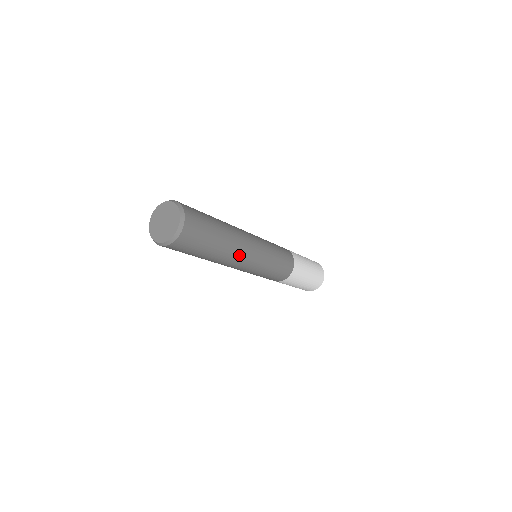
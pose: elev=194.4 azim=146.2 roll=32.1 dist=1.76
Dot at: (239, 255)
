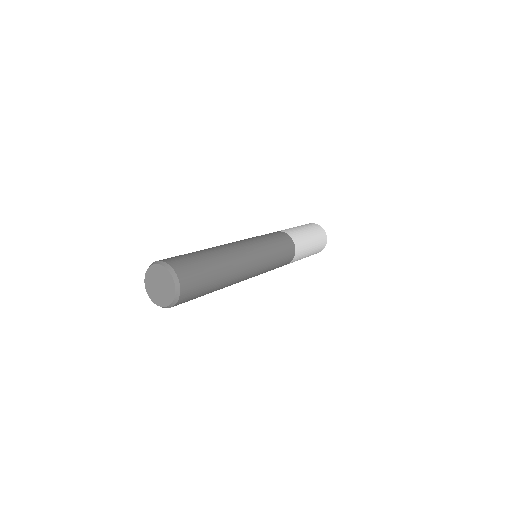
Dot at: (241, 269)
